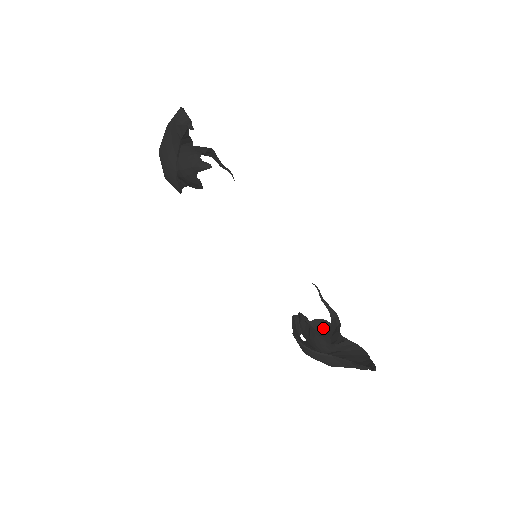
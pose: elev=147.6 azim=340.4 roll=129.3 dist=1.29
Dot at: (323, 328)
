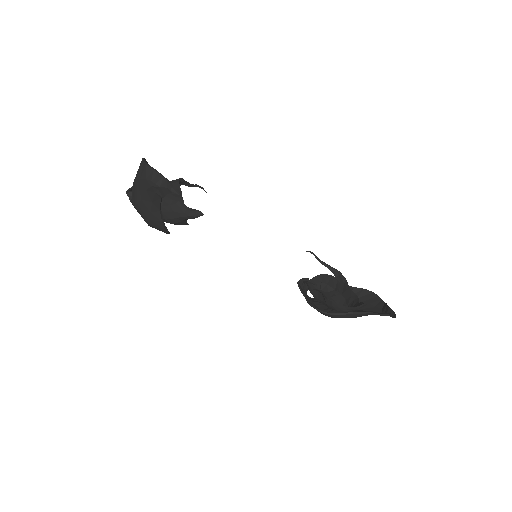
Dot at: (326, 281)
